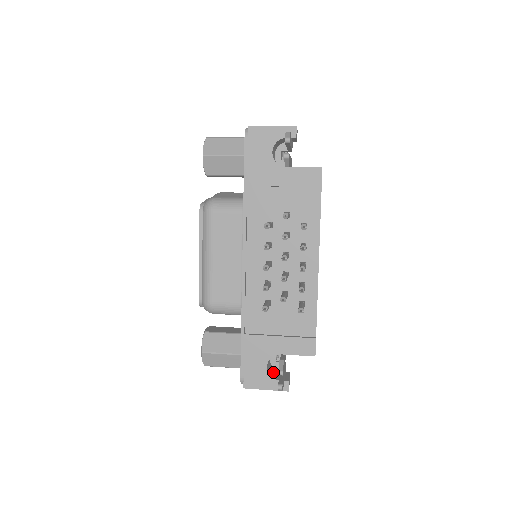
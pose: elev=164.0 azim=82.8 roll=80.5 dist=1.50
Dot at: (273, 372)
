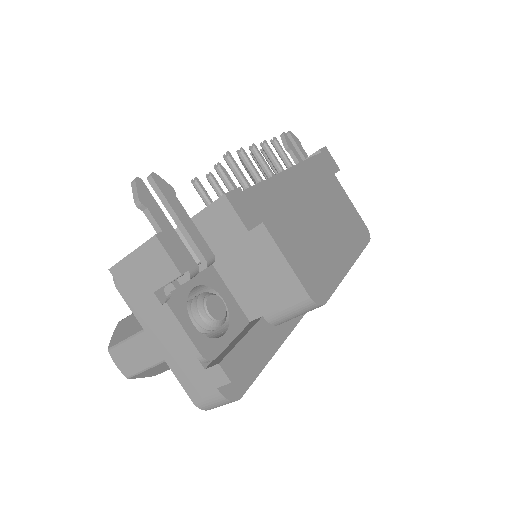
Dot at: occluded
